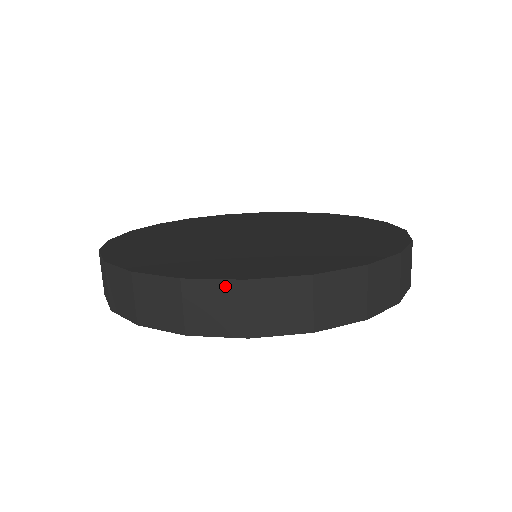
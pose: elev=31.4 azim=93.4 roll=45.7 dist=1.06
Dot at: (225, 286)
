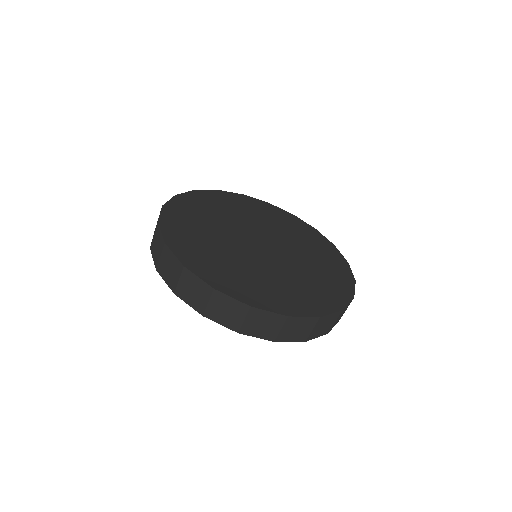
Dot at: (334, 315)
